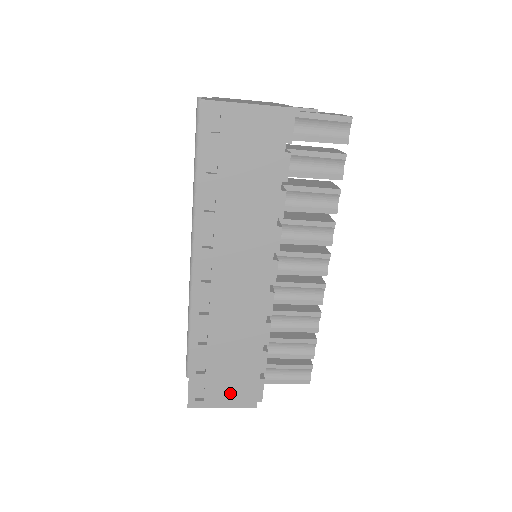
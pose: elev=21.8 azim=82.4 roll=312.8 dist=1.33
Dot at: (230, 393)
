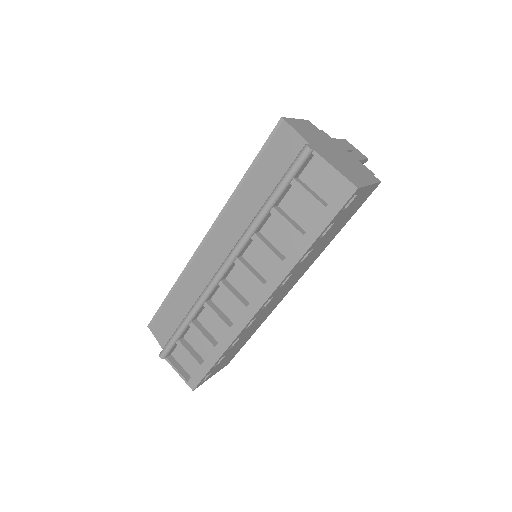
Dot at: occluded
